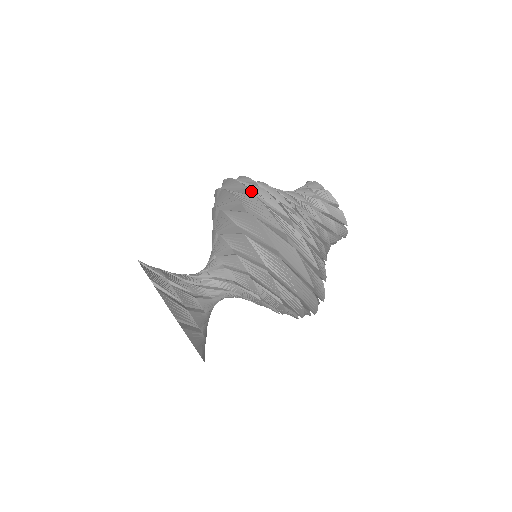
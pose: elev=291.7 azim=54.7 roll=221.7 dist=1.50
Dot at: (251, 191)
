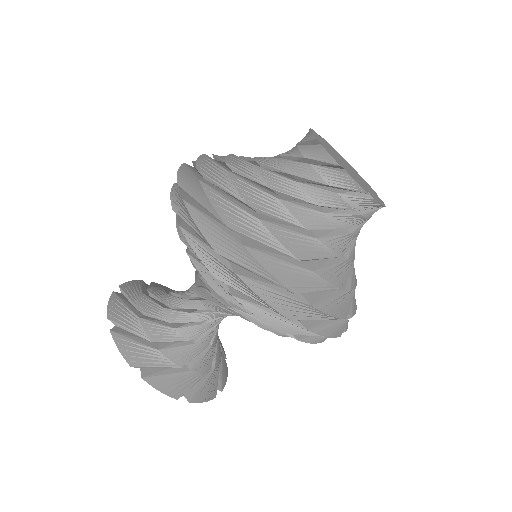
Dot at: (182, 189)
